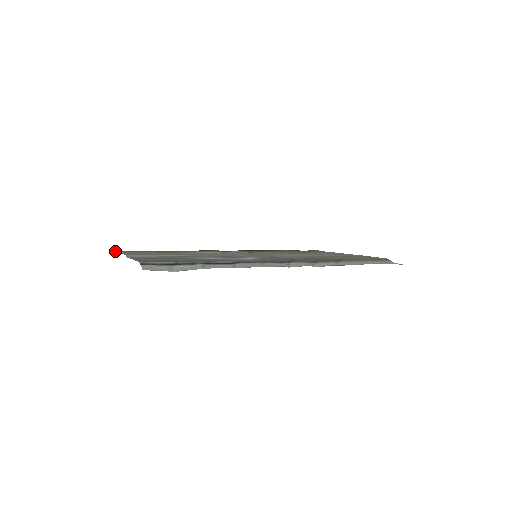
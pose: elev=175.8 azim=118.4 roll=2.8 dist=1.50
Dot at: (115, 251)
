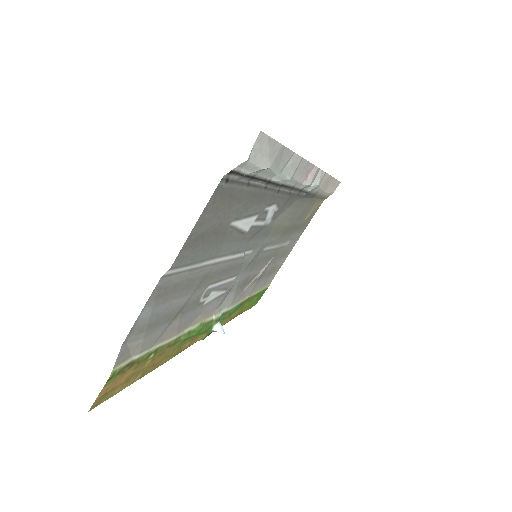
Dot at: (99, 398)
